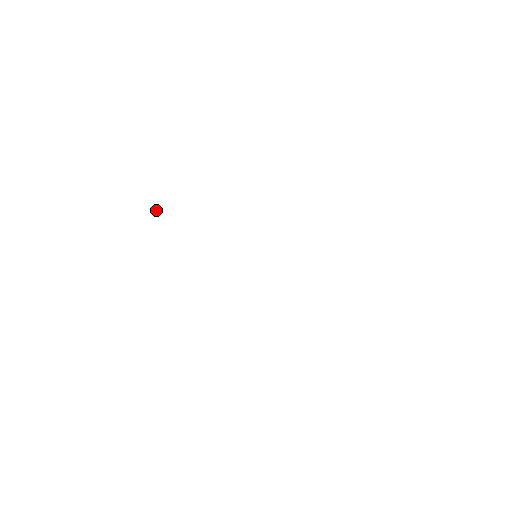
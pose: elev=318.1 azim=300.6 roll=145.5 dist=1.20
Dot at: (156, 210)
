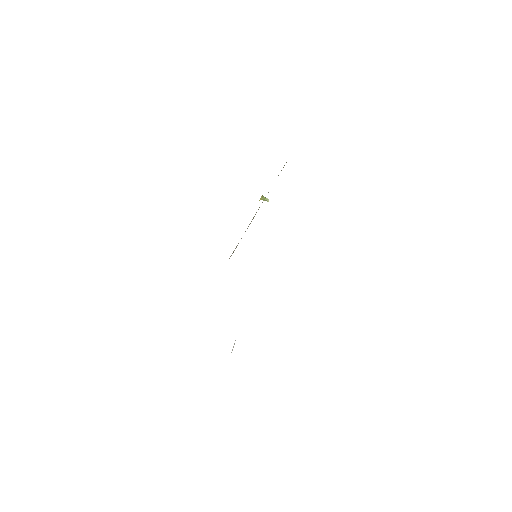
Dot at: (263, 200)
